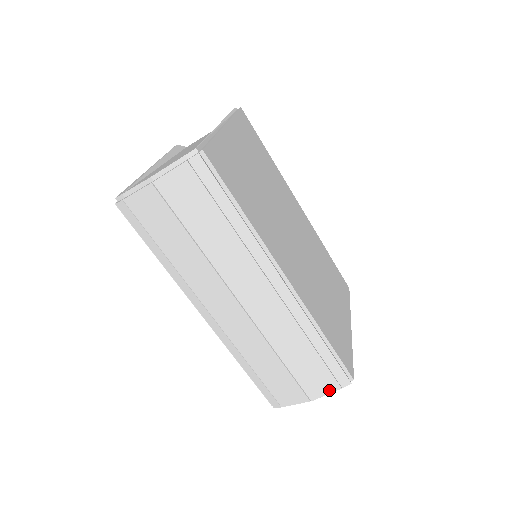
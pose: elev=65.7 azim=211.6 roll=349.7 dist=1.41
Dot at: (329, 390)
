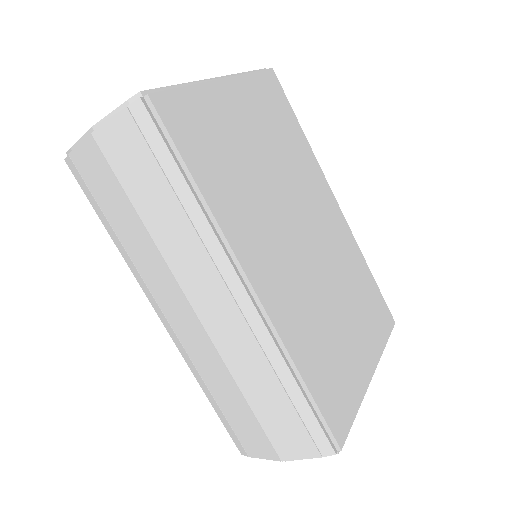
Dot at: (305, 454)
